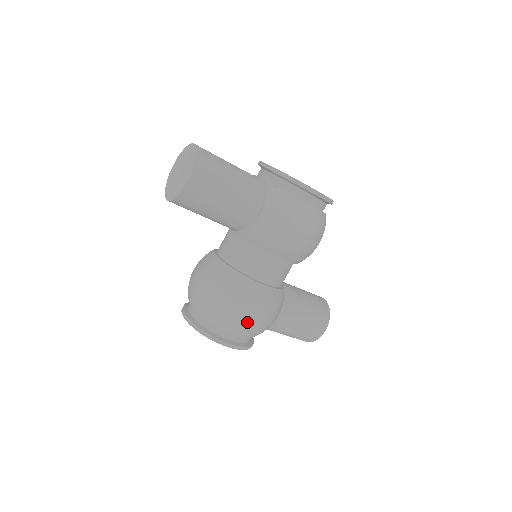
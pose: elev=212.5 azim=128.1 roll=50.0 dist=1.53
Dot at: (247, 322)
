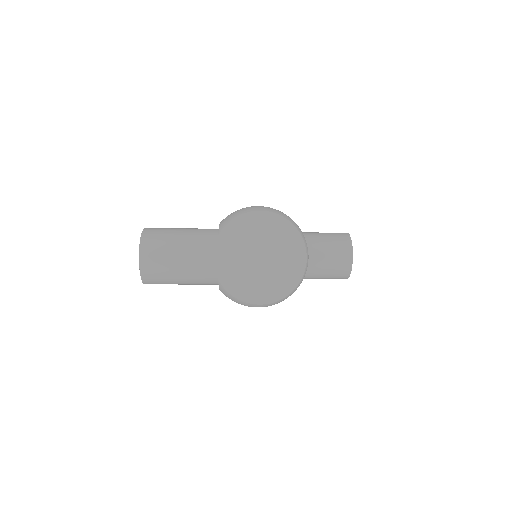
Dot at: occluded
